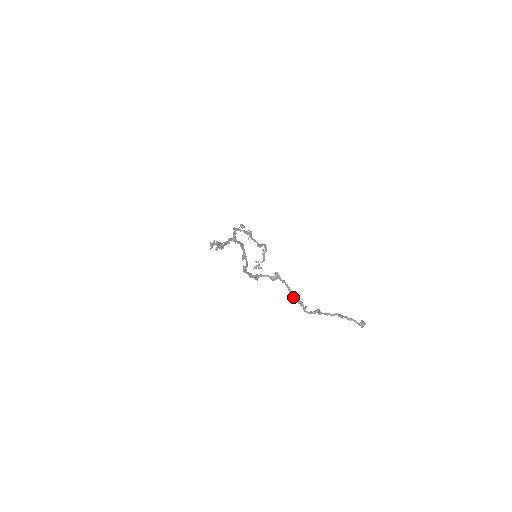
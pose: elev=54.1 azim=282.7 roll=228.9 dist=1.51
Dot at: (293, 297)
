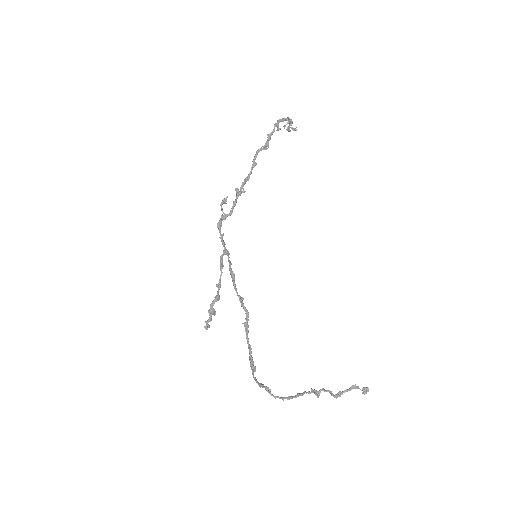
Dot at: occluded
